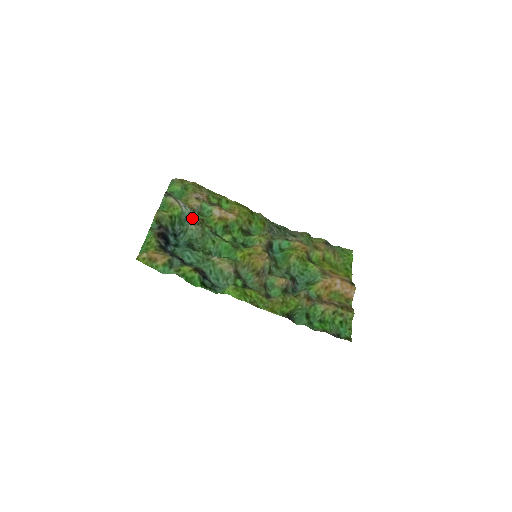
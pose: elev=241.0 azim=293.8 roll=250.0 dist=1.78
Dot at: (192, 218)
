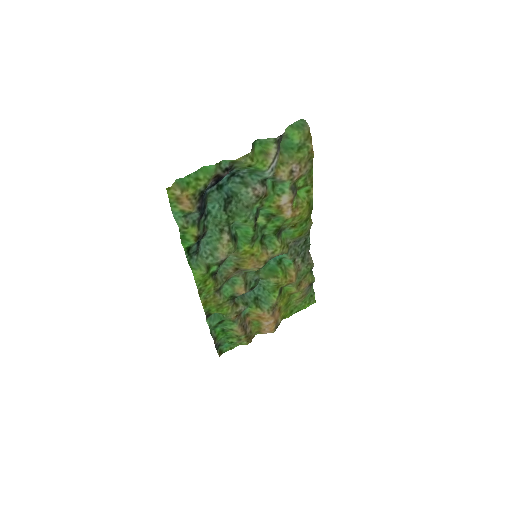
Dot at: (263, 182)
